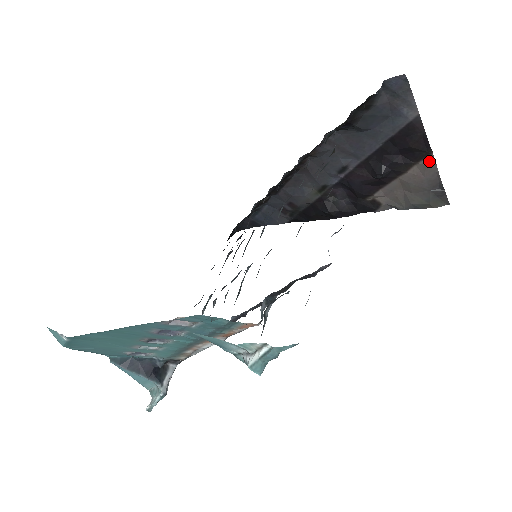
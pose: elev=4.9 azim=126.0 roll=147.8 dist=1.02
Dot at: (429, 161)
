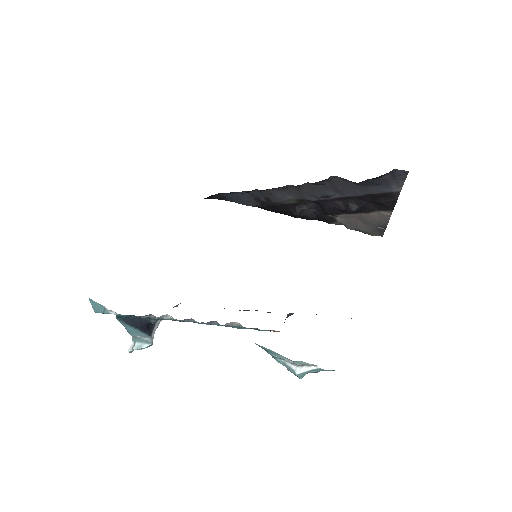
Dot at: (387, 213)
